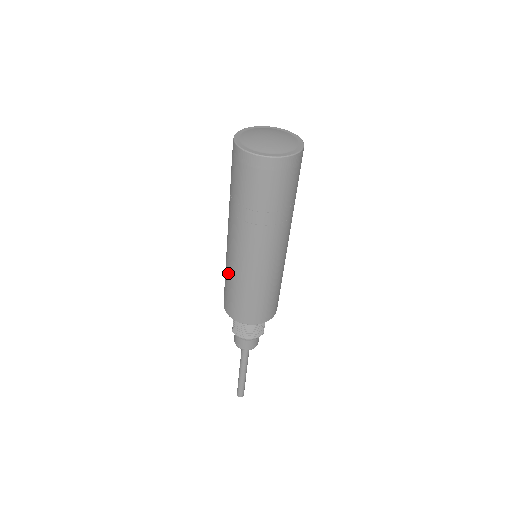
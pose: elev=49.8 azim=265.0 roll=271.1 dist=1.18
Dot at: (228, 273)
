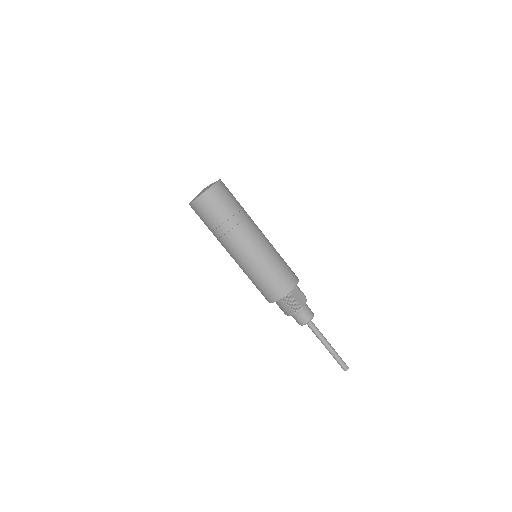
Dot at: occluded
